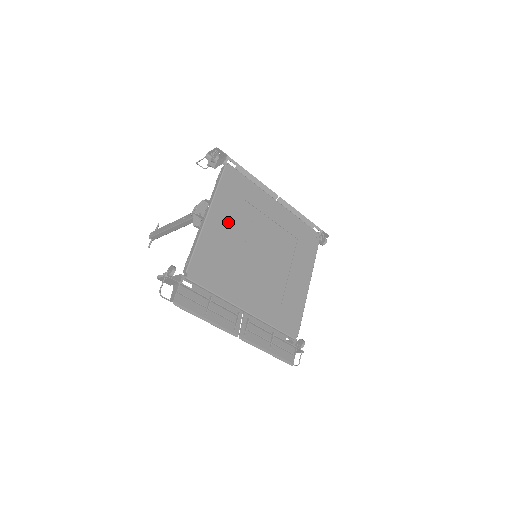
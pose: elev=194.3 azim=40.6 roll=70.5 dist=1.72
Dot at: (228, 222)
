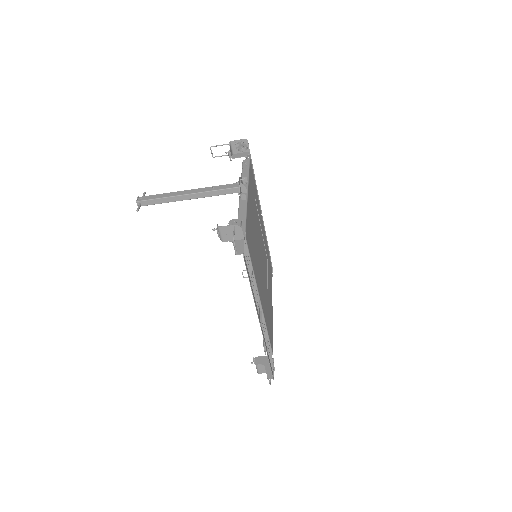
Dot at: (253, 209)
